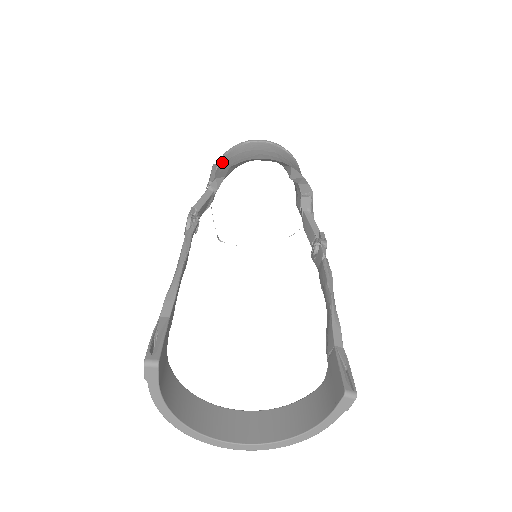
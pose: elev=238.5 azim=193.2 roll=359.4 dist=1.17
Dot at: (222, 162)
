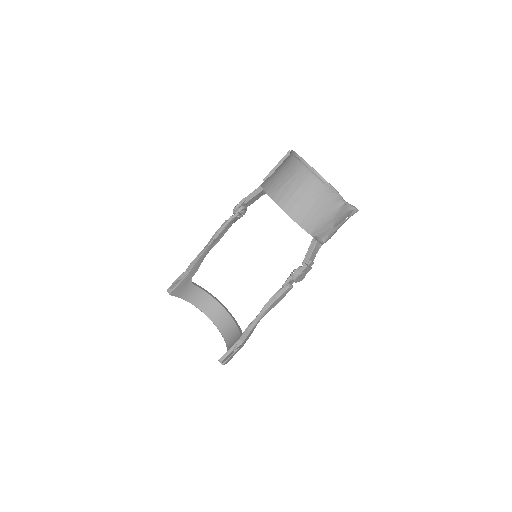
Dot at: (285, 160)
